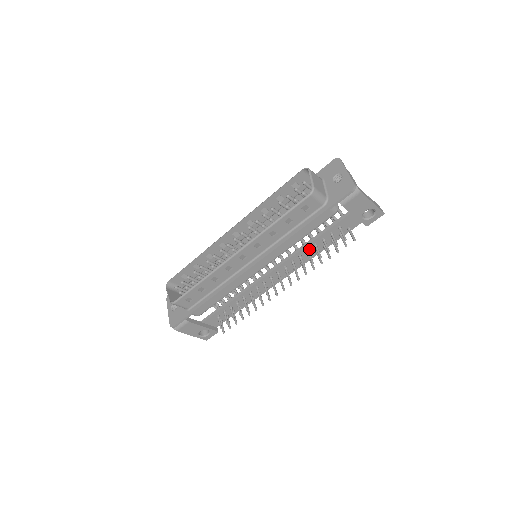
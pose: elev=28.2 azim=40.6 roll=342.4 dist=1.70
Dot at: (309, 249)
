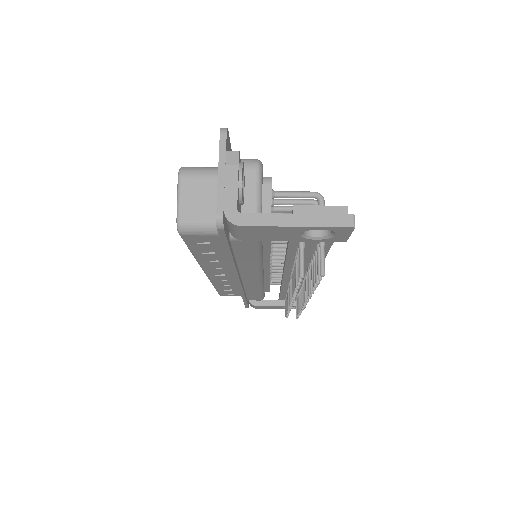
Dot at: occluded
